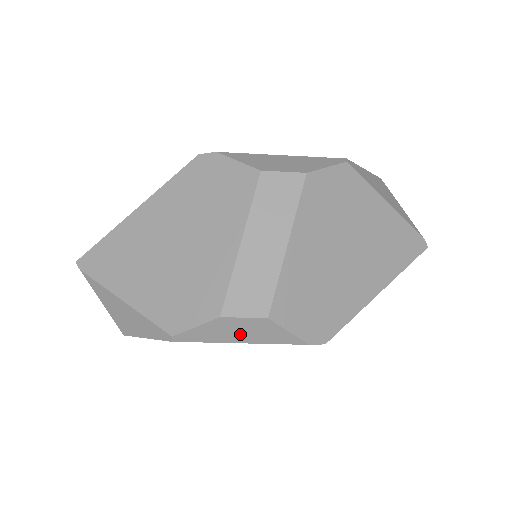
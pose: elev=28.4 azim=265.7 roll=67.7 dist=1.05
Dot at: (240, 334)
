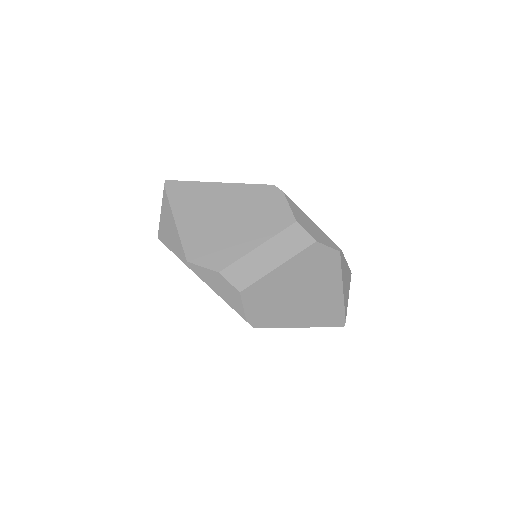
Dot at: (220, 288)
